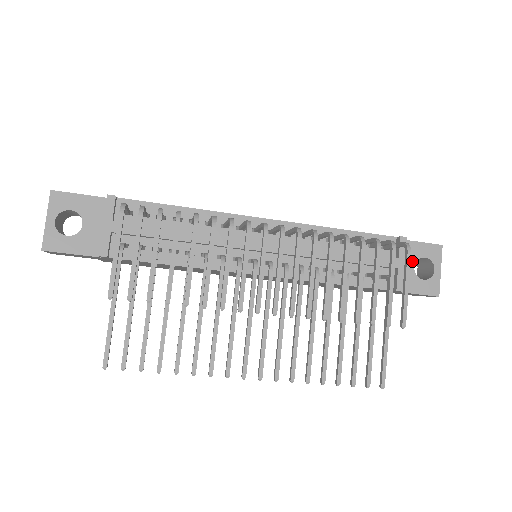
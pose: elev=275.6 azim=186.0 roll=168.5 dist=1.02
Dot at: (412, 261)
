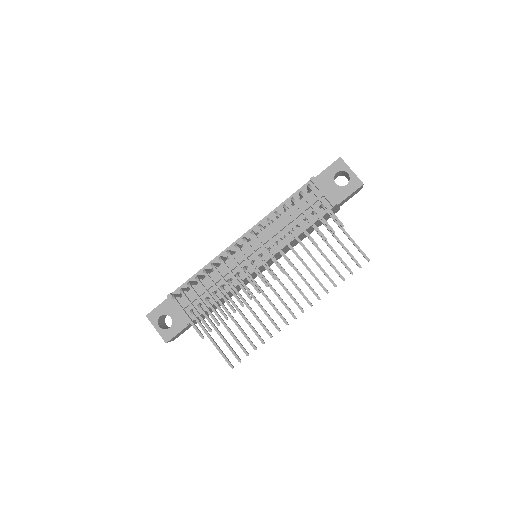
Dot at: (331, 182)
